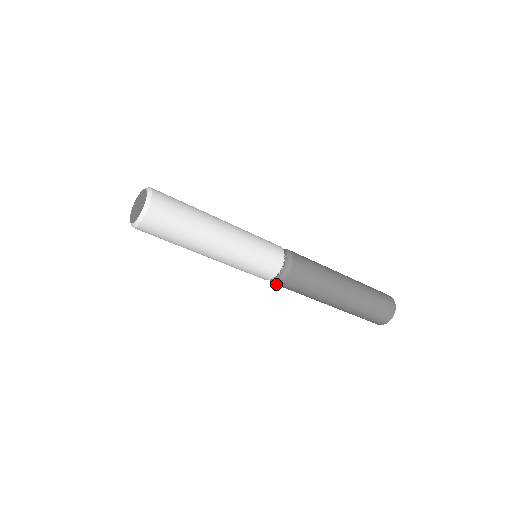
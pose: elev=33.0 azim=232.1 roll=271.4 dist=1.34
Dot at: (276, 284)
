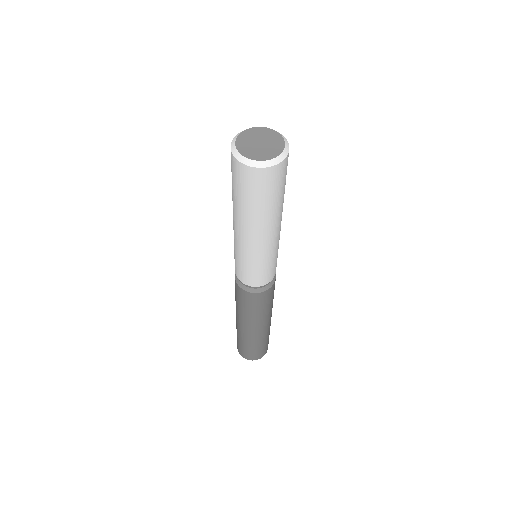
Dot at: (236, 282)
